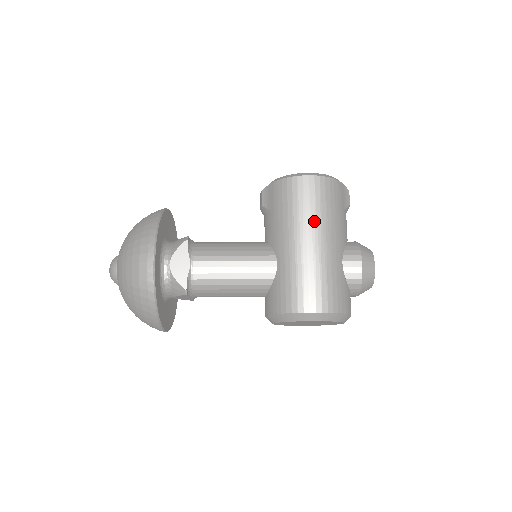
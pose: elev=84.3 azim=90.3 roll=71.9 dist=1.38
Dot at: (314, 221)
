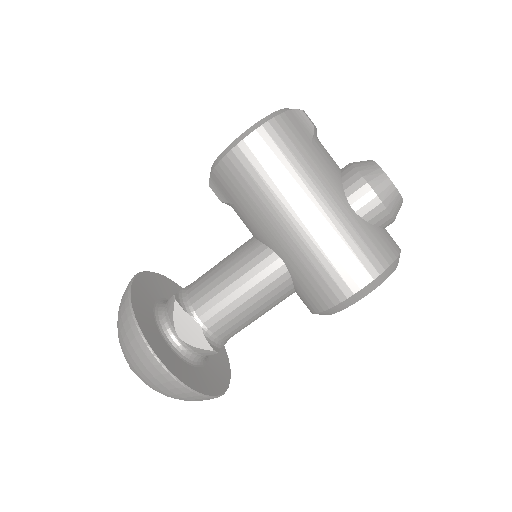
Dot at: (287, 190)
